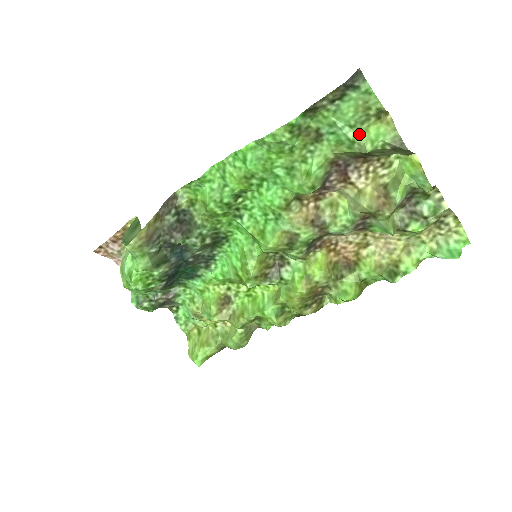
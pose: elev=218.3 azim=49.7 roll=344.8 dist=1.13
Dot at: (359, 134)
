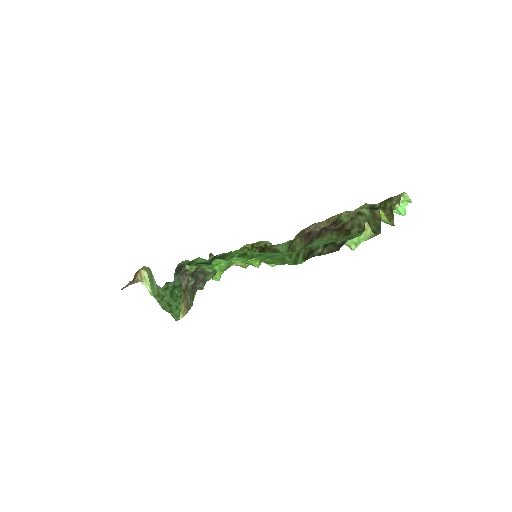
Dot at: occluded
